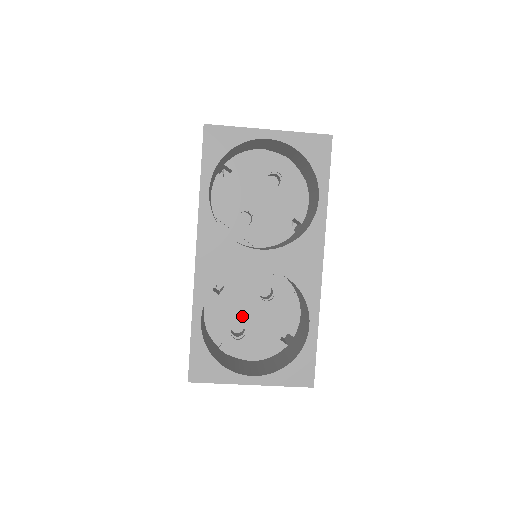
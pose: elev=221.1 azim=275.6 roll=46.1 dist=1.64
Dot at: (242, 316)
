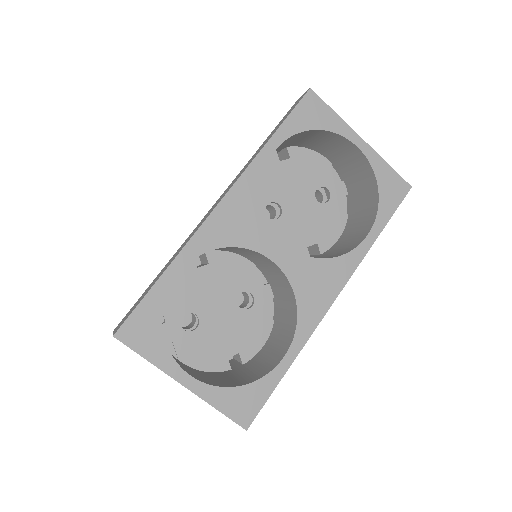
Dot at: (206, 307)
